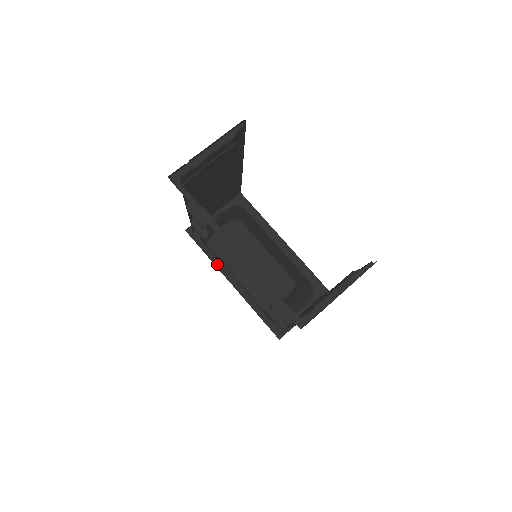
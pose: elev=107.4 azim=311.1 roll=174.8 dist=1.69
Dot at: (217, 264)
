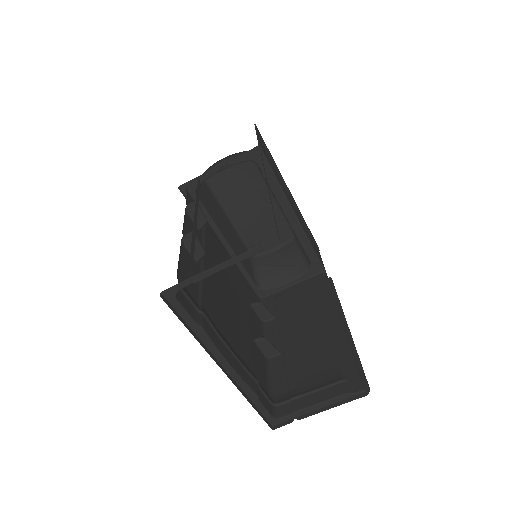
Dot at: occluded
